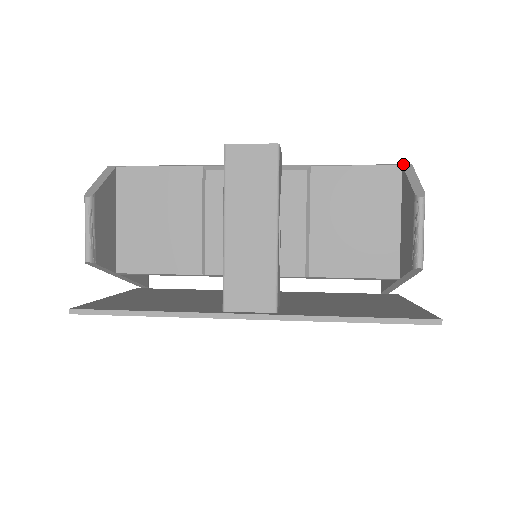
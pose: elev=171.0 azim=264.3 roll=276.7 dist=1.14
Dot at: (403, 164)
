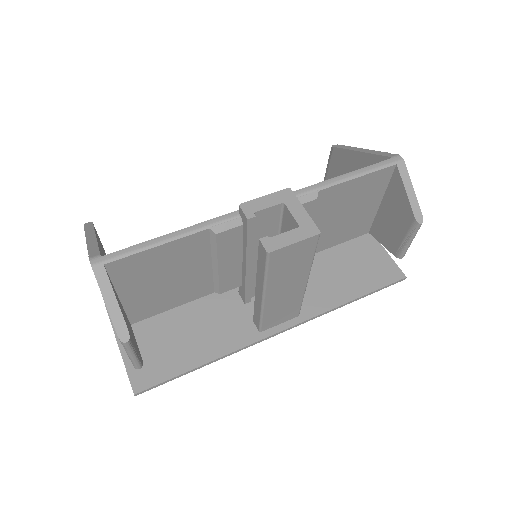
Dot at: (397, 162)
